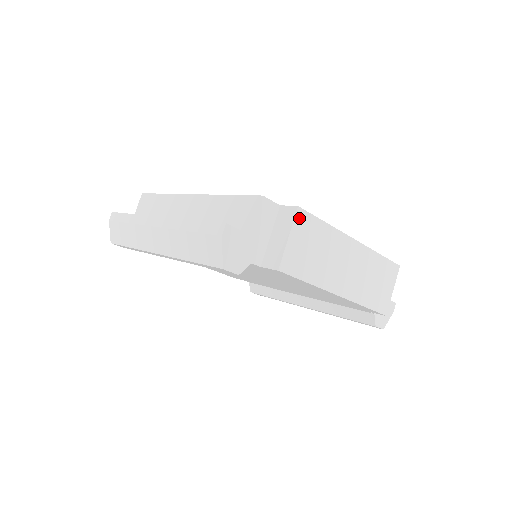
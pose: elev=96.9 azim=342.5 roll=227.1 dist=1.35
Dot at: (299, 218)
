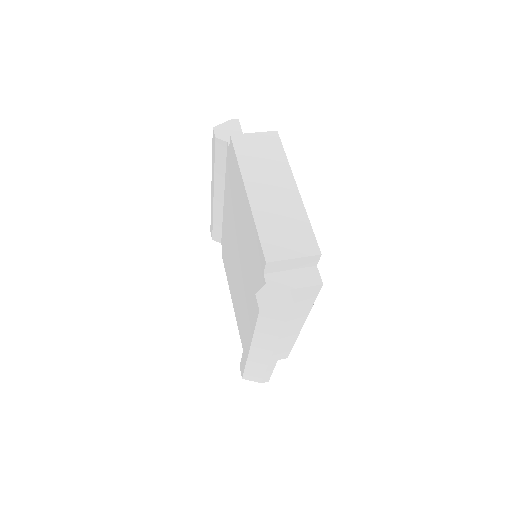
Dot at: (271, 135)
